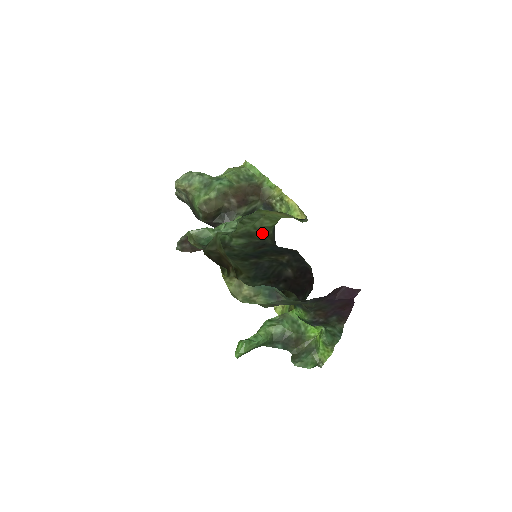
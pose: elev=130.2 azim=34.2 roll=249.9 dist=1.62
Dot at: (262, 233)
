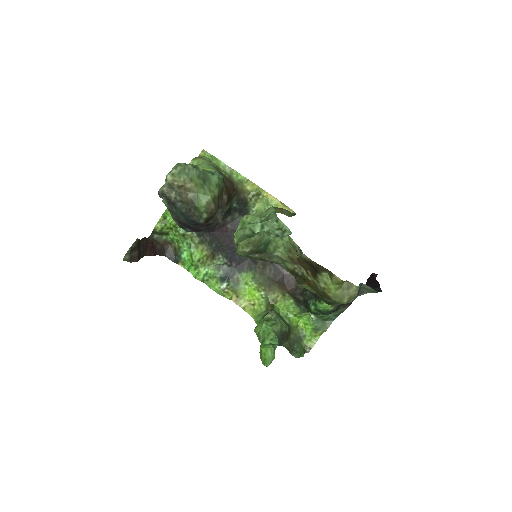
Dot at: occluded
